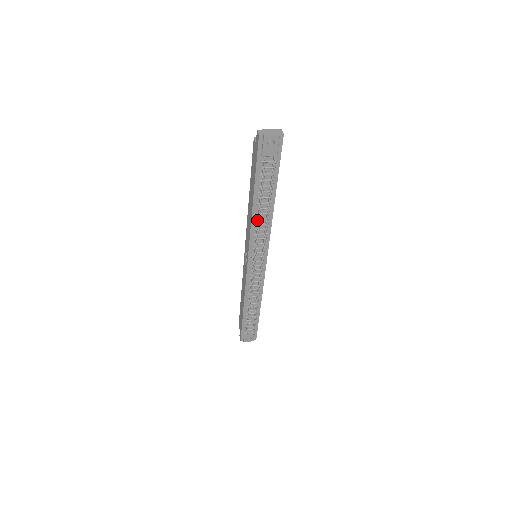
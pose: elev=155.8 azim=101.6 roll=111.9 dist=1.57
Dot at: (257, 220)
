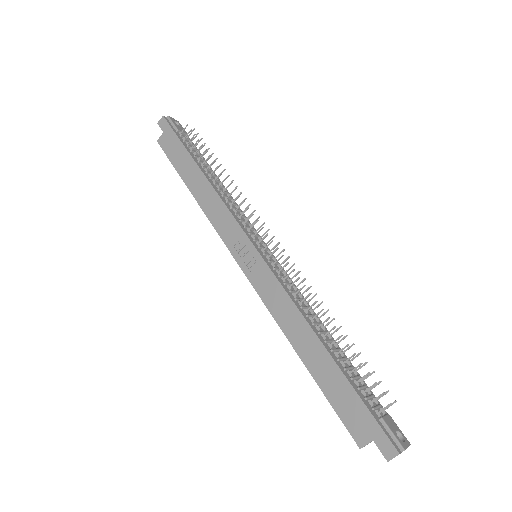
Dot at: (220, 192)
